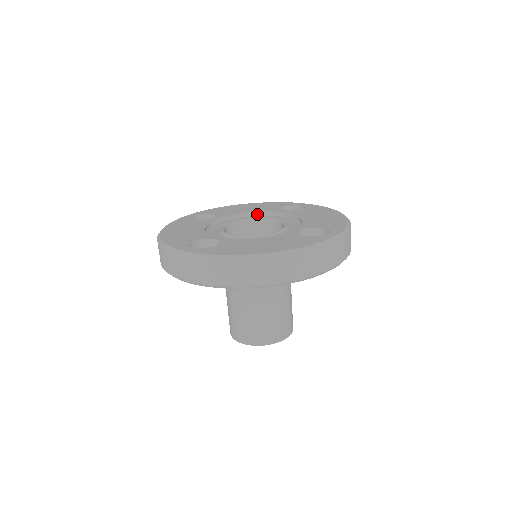
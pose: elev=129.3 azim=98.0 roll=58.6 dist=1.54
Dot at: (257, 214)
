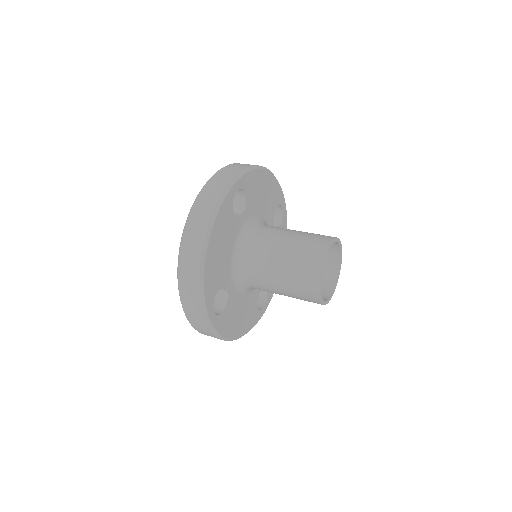
Dot at: occluded
